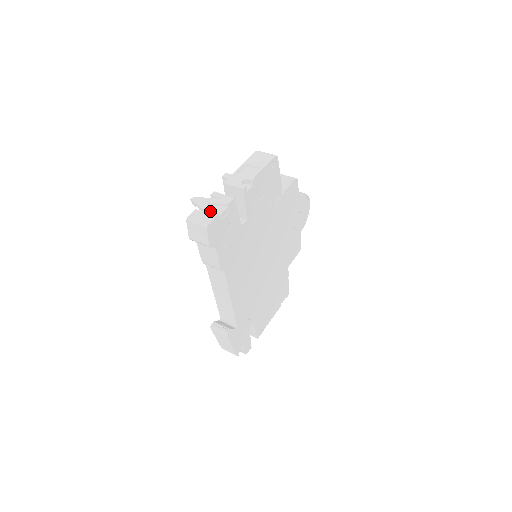
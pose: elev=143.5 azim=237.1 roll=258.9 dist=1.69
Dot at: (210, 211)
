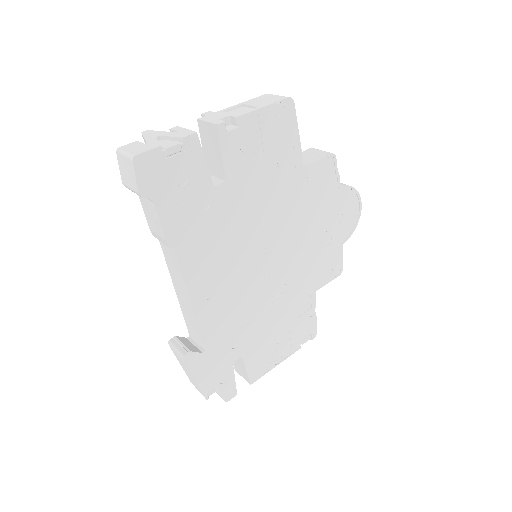
Dot at: (152, 143)
